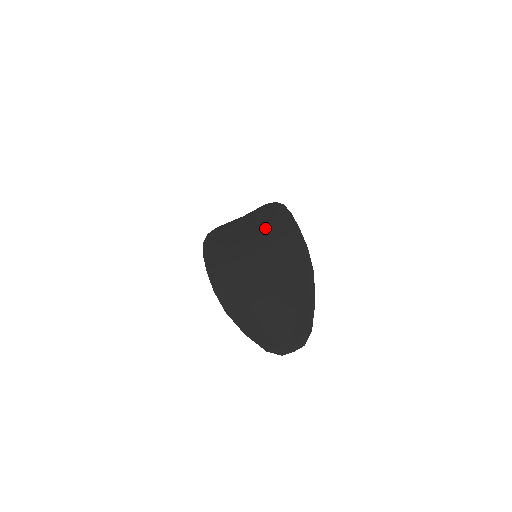
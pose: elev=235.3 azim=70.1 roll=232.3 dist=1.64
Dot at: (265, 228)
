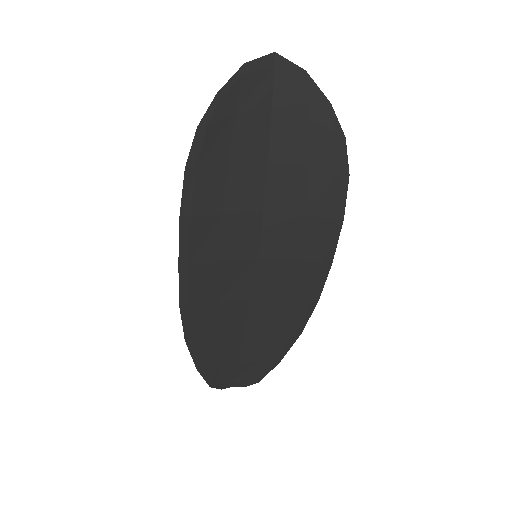
Dot at: (296, 208)
